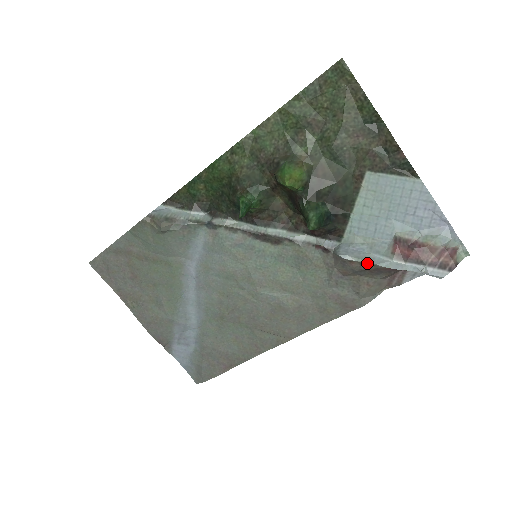
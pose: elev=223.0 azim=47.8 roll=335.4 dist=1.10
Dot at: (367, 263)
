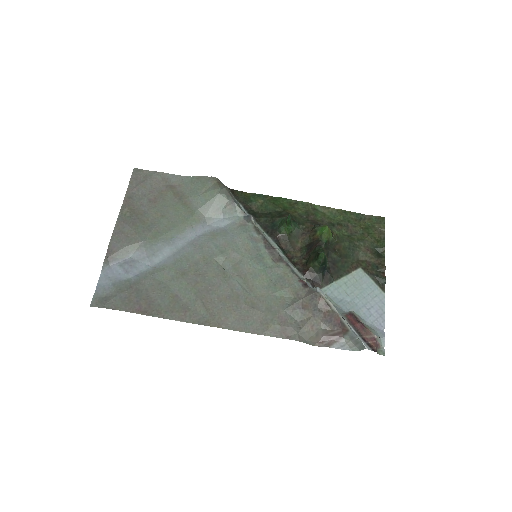
Dot at: (330, 305)
